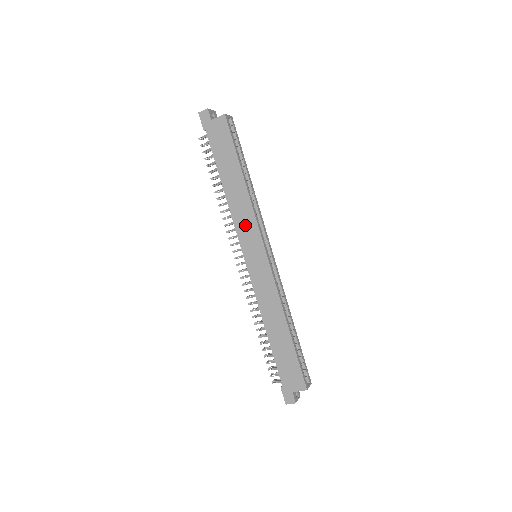
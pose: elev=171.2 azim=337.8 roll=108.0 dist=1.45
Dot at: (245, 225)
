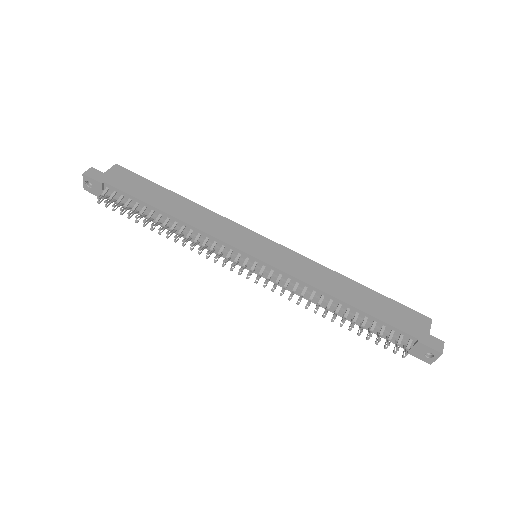
Dot at: (222, 229)
